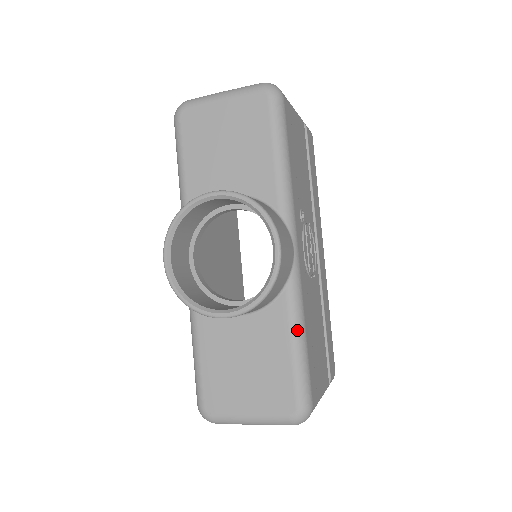
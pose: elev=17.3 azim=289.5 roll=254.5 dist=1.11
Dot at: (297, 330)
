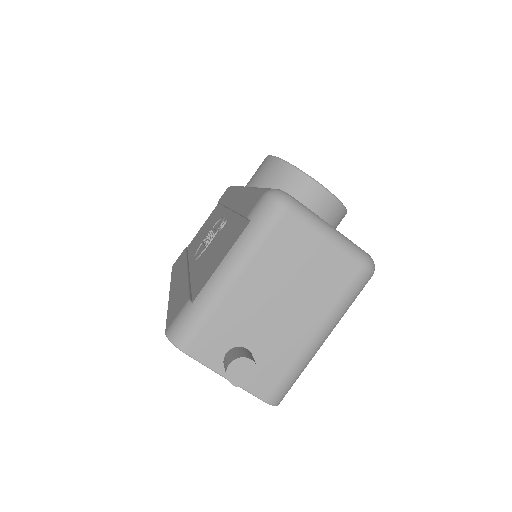
Dot at: occluded
